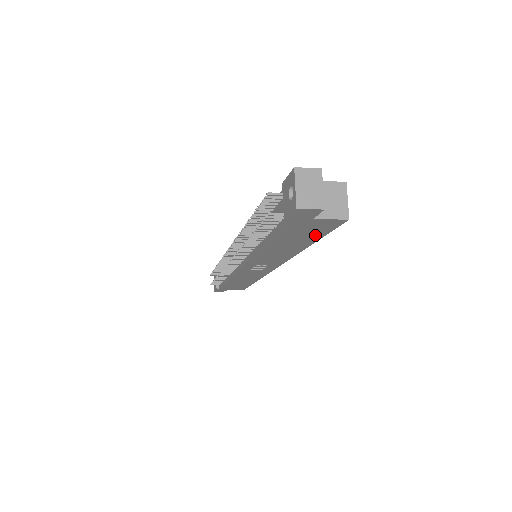
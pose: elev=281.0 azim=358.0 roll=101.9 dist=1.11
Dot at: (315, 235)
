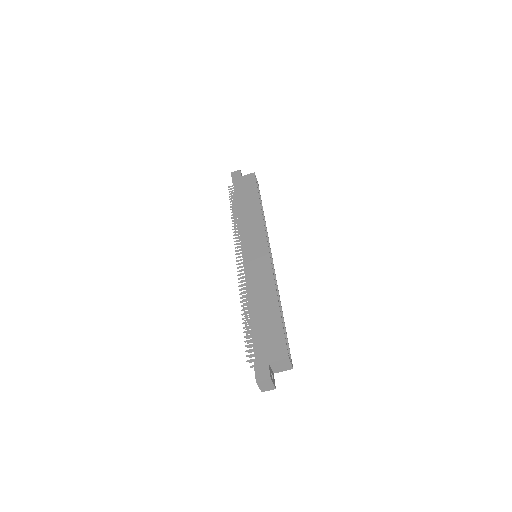
Dot at: occluded
